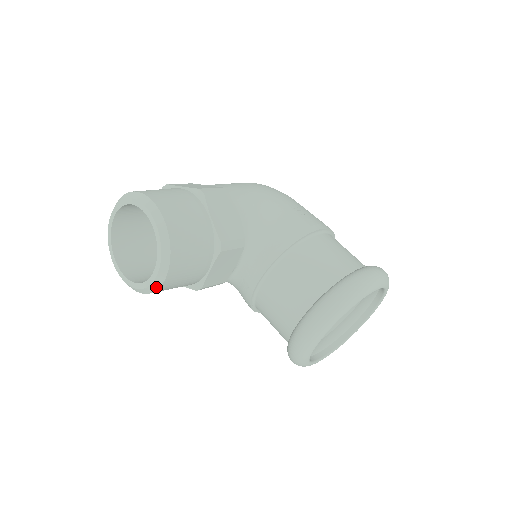
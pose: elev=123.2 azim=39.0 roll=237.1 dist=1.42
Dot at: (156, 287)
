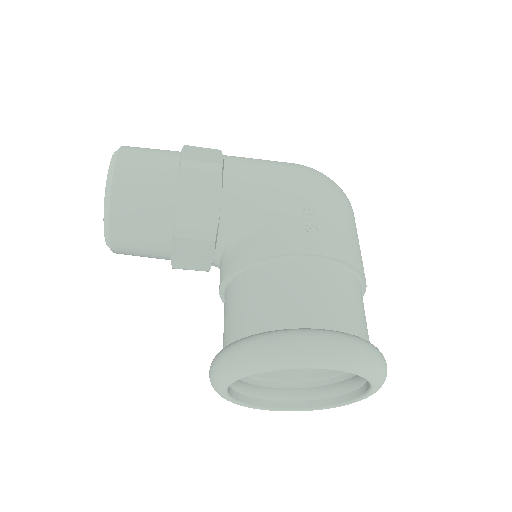
Dot at: (111, 249)
